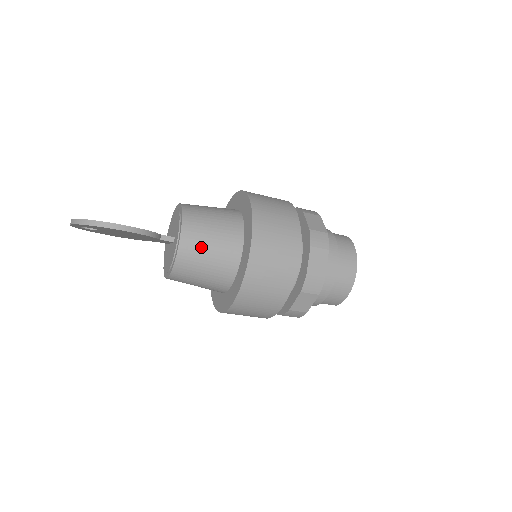
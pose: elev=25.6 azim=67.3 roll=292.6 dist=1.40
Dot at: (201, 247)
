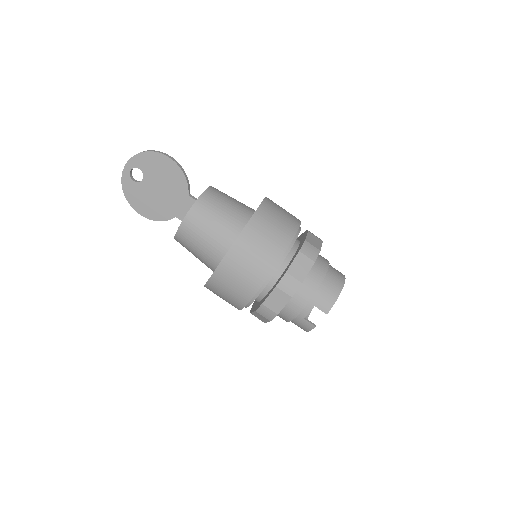
Dot at: (223, 197)
